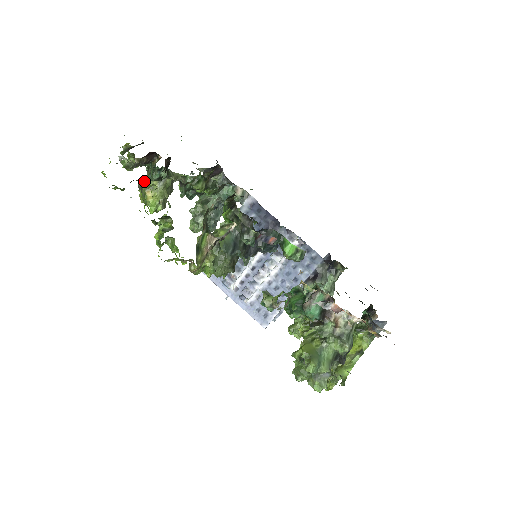
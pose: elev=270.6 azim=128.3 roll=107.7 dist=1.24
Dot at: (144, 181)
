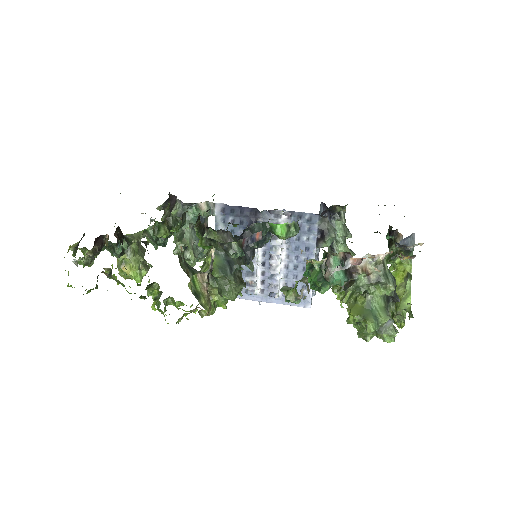
Dot at: (108, 268)
